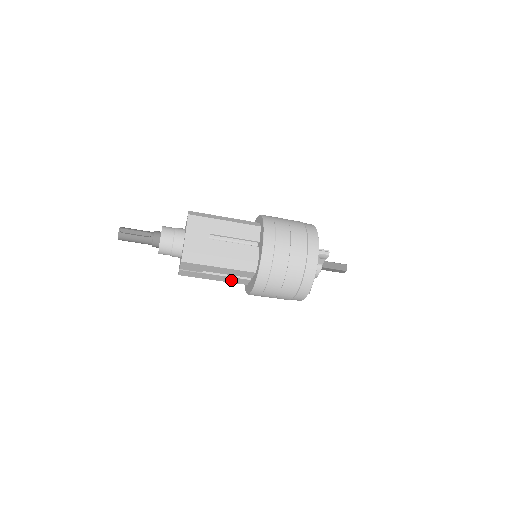
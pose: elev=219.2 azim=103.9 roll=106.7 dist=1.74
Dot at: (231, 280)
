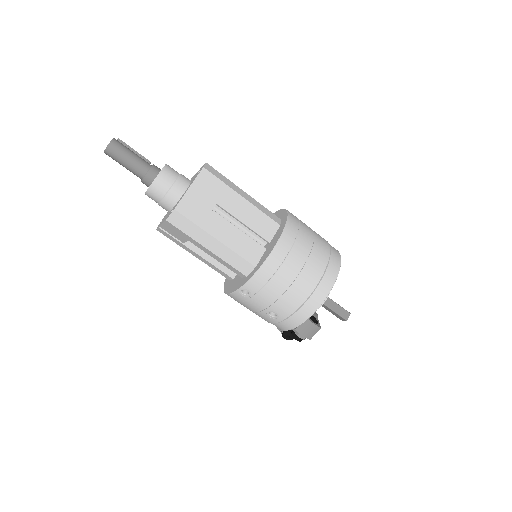
Dot at: (240, 245)
